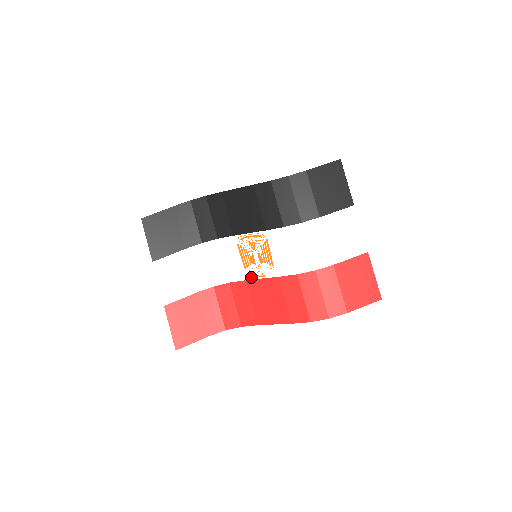
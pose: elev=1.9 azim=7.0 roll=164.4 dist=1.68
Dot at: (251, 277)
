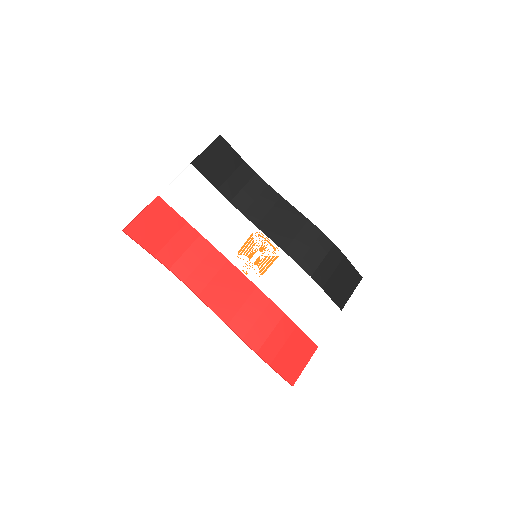
Dot at: (235, 263)
